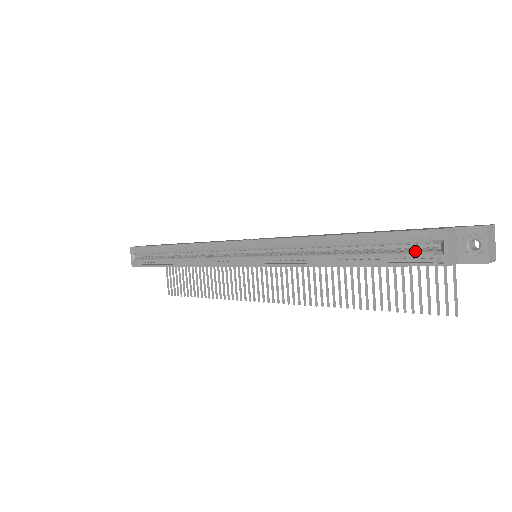
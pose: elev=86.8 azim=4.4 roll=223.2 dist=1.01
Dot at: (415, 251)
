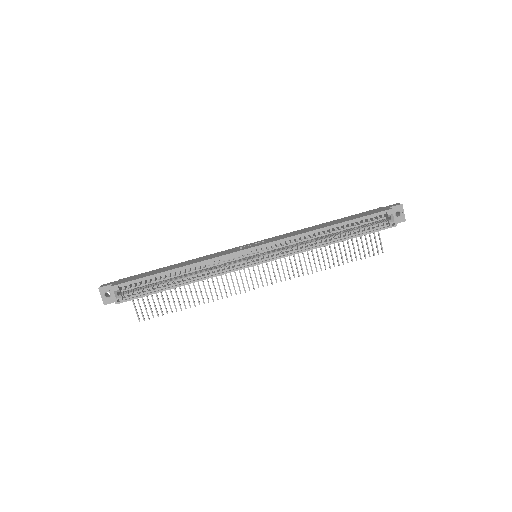
Dot at: (377, 223)
